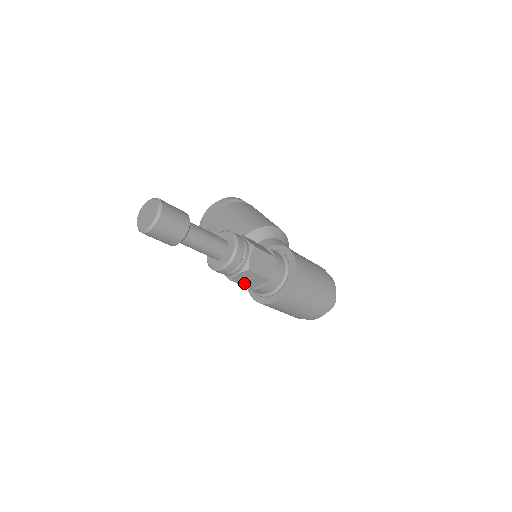
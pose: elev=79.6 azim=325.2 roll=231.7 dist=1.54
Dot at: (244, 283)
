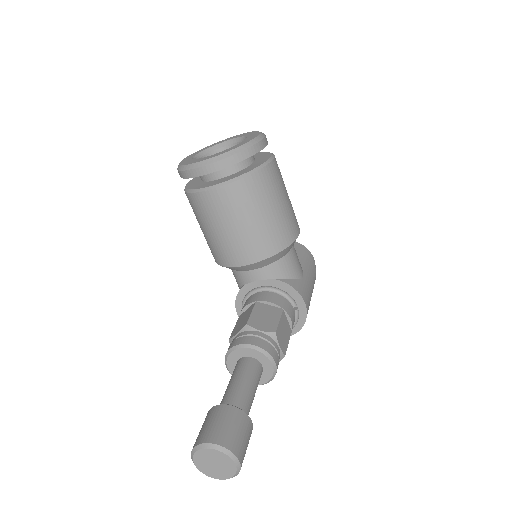
Dot at: occluded
